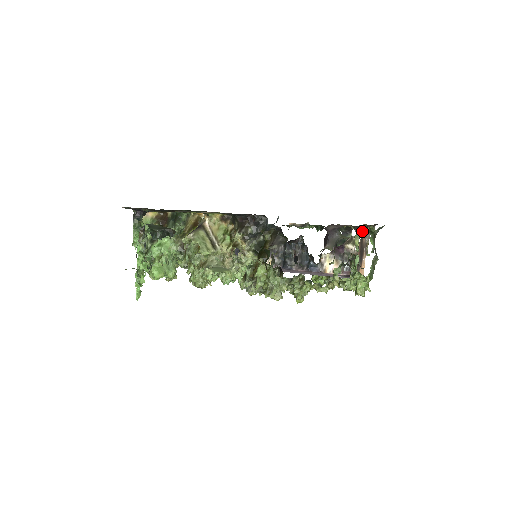
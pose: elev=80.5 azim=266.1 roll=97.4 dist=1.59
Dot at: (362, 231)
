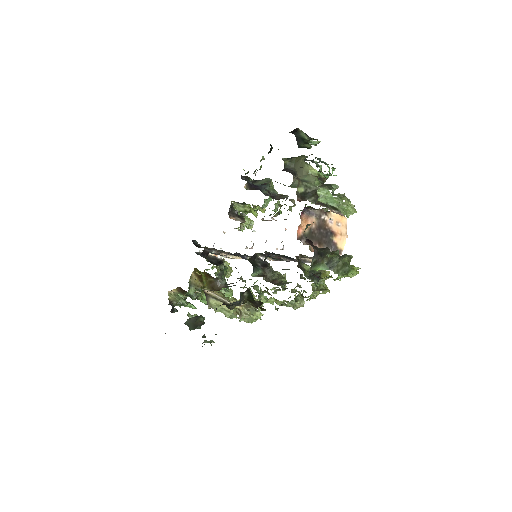
Dot at: (302, 233)
